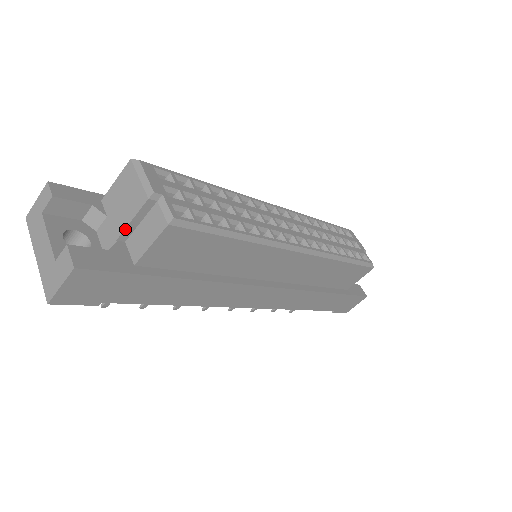
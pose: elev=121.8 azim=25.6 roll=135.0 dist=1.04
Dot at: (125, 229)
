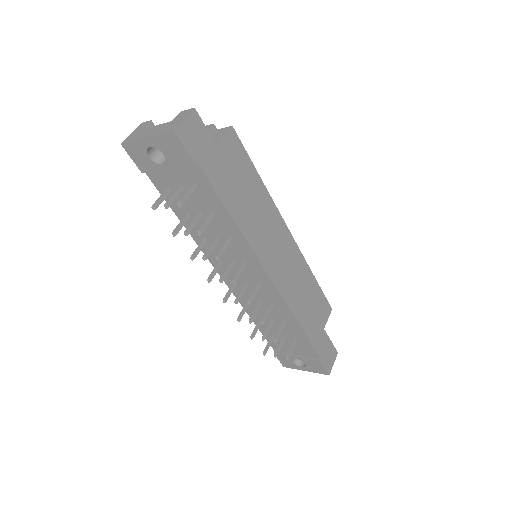
Dot at: occluded
